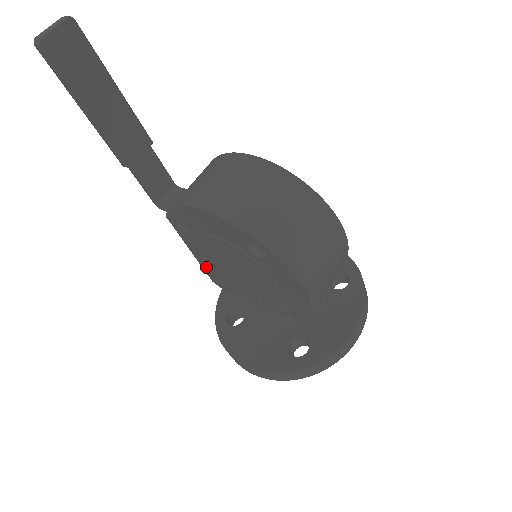
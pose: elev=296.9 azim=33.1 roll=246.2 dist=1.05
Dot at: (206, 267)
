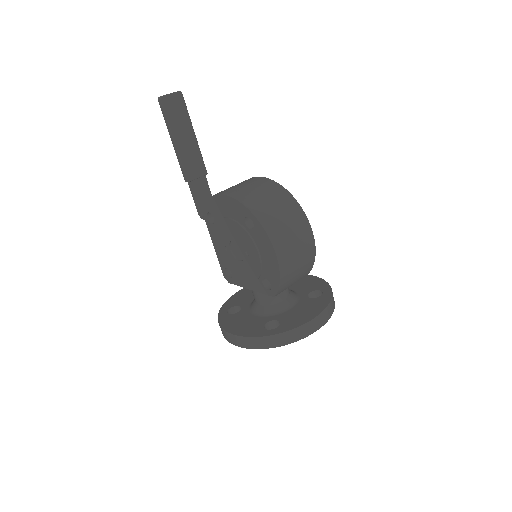
Dot at: (221, 259)
